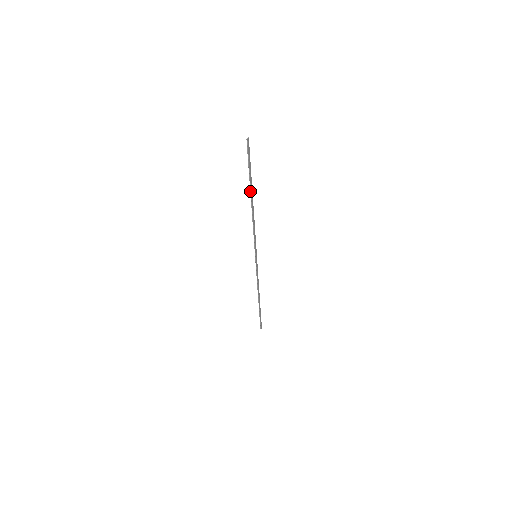
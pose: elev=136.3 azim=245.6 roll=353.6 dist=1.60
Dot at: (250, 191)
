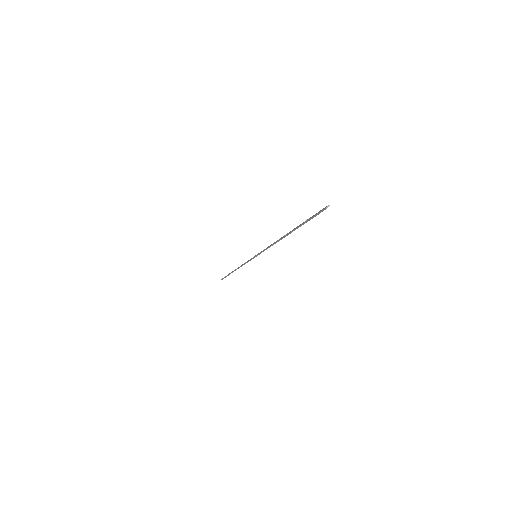
Dot at: (291, 231)
